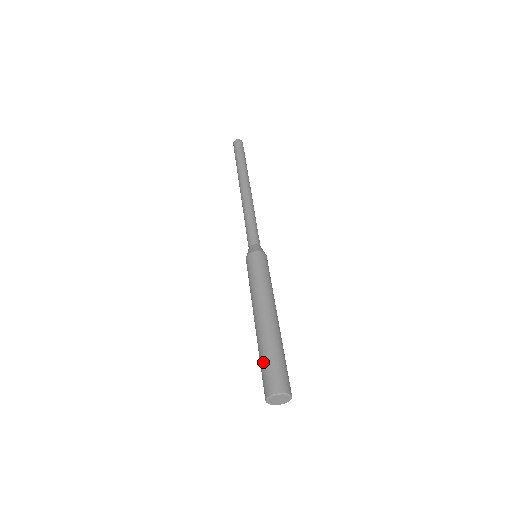
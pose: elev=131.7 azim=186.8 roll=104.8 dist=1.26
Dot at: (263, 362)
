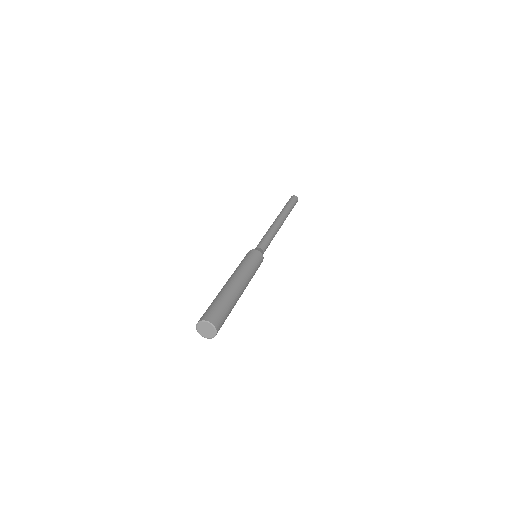
Dot at: (217, 303)
